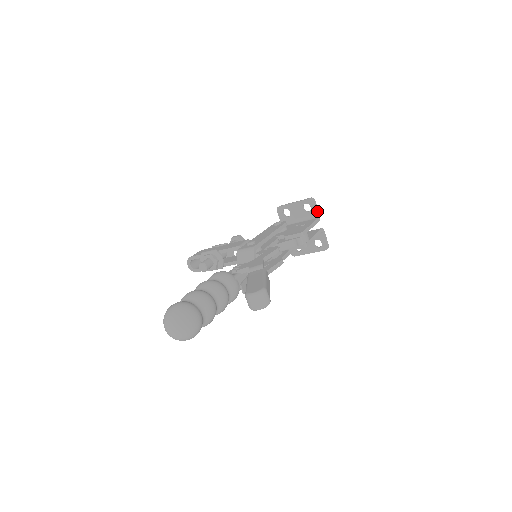
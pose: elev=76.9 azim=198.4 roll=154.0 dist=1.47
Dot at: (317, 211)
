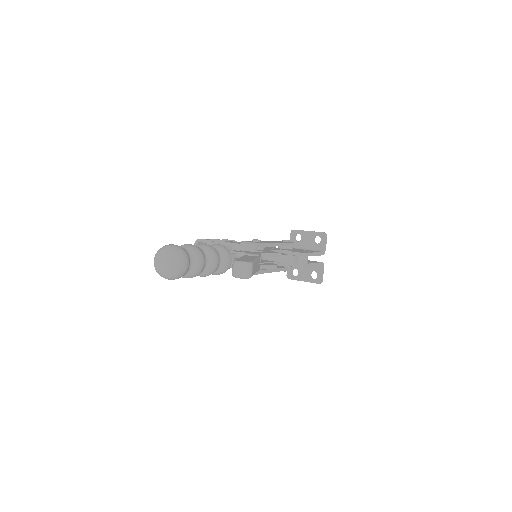
Dot at: (325, 246)
